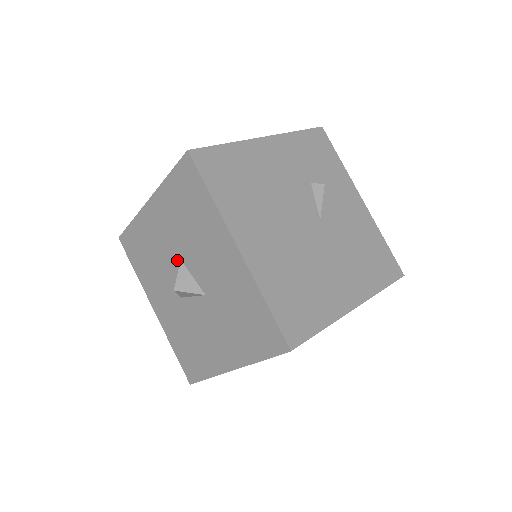
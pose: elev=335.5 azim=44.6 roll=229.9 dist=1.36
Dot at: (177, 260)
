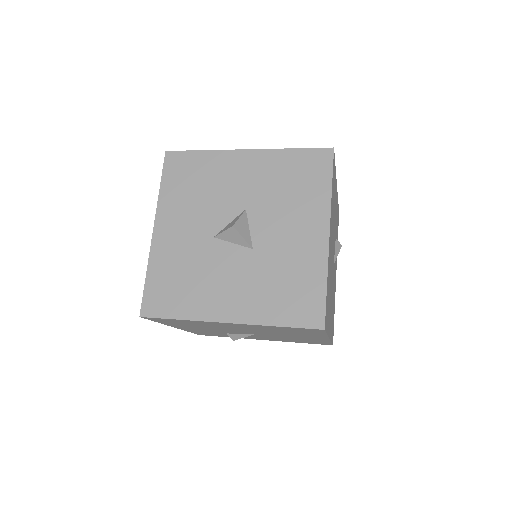
Dot at: (240, 207)
